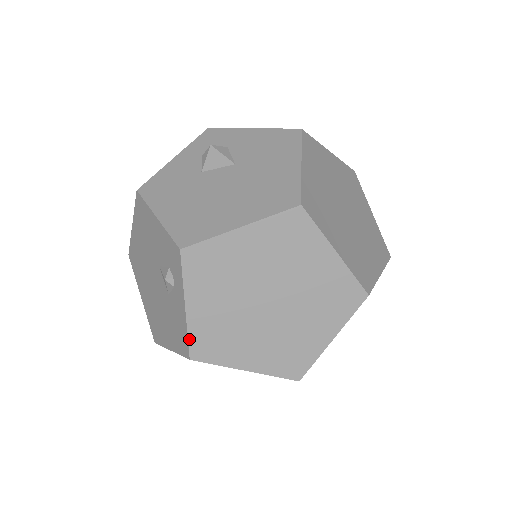
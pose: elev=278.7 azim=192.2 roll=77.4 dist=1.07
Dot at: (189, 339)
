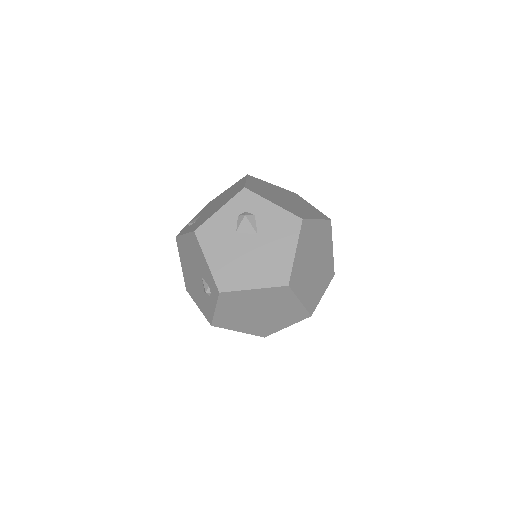
Dot at: (213, 320)
